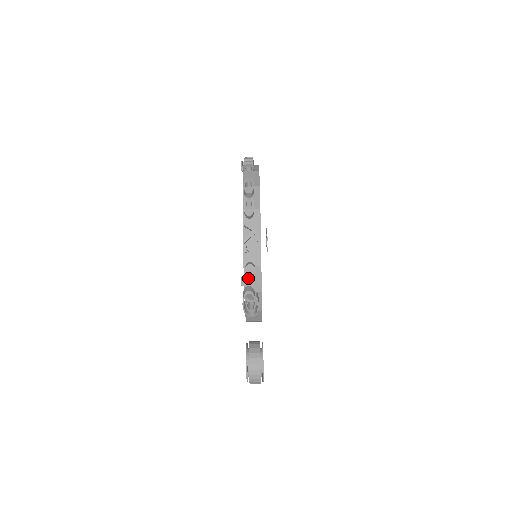
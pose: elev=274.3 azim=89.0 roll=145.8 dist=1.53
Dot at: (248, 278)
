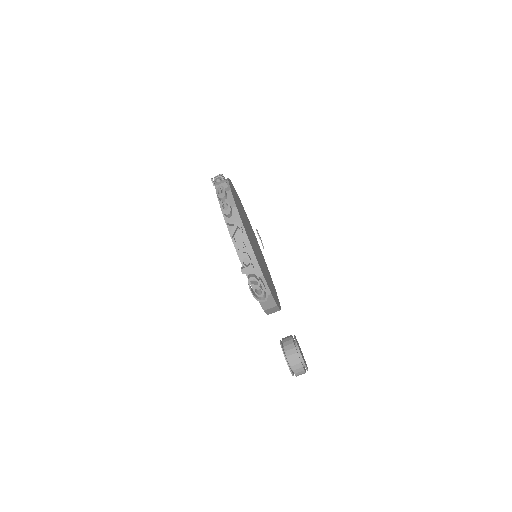
Dot at: (246, 266)
